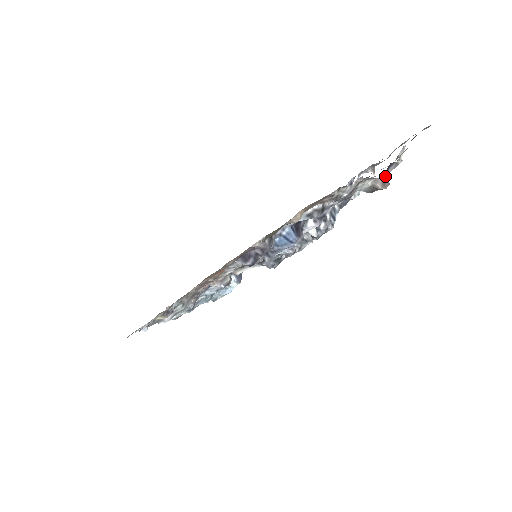
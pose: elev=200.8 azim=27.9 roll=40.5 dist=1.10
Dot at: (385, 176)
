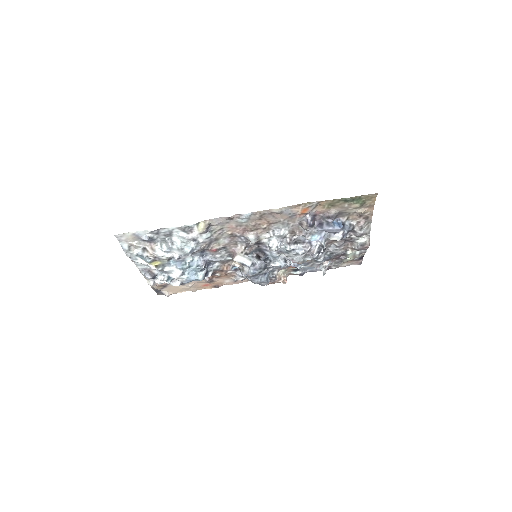
Dot at: occluded
